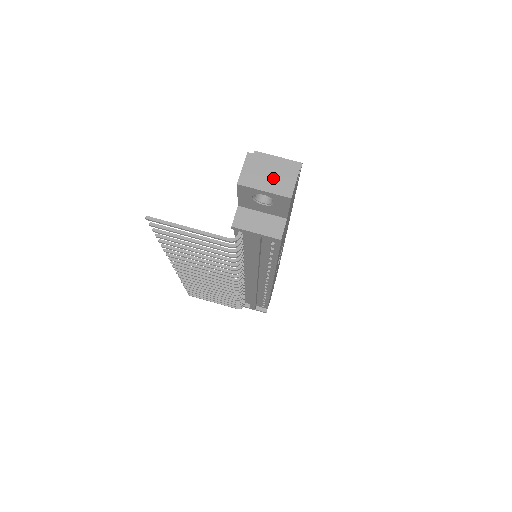
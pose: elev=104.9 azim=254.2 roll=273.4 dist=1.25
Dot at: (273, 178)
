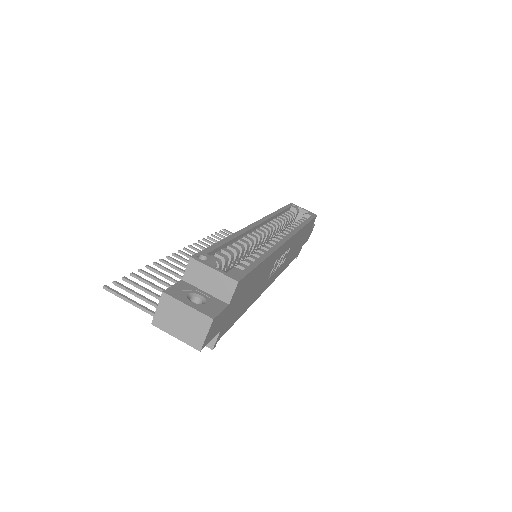
Dot at: (185, 326)
